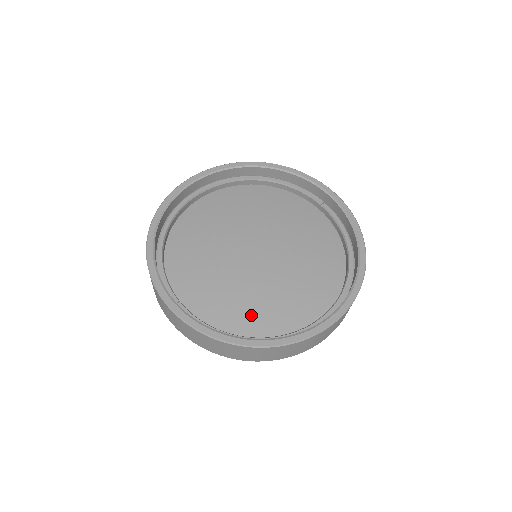
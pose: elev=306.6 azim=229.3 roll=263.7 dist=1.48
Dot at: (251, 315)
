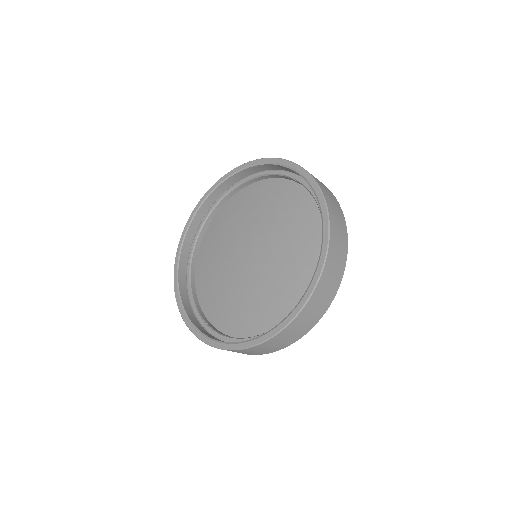
Dot at: (256, 315)
